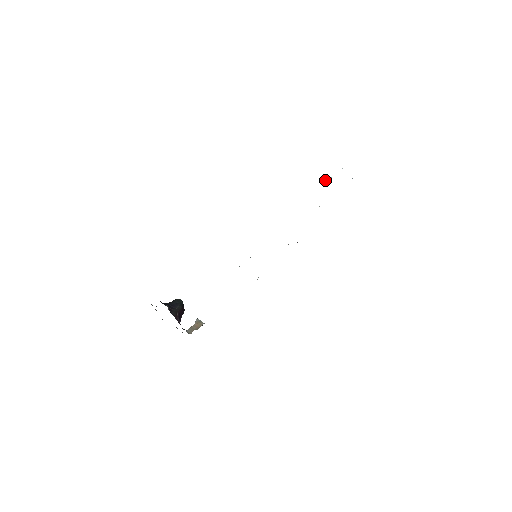
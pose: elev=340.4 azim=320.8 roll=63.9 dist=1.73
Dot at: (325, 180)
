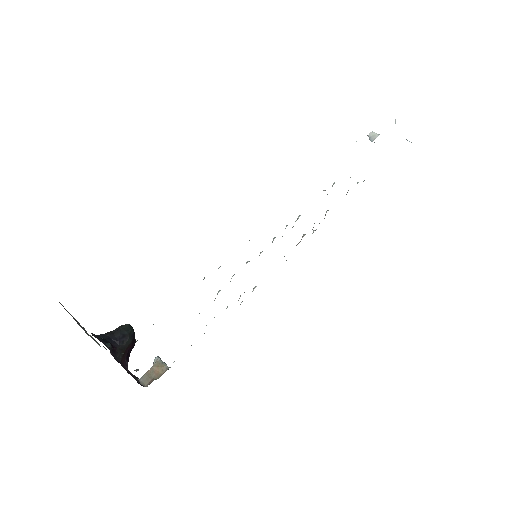
Dot at: occluded
